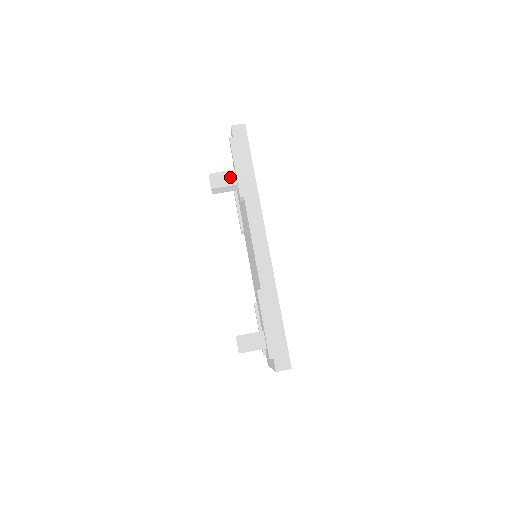
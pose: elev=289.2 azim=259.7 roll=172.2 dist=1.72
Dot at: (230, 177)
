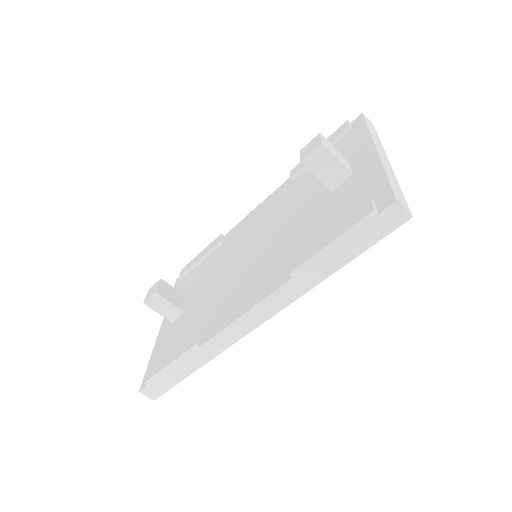
Dot at: (336, 175)
